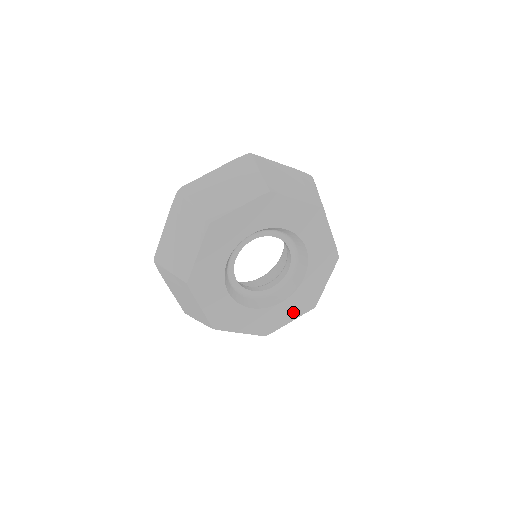
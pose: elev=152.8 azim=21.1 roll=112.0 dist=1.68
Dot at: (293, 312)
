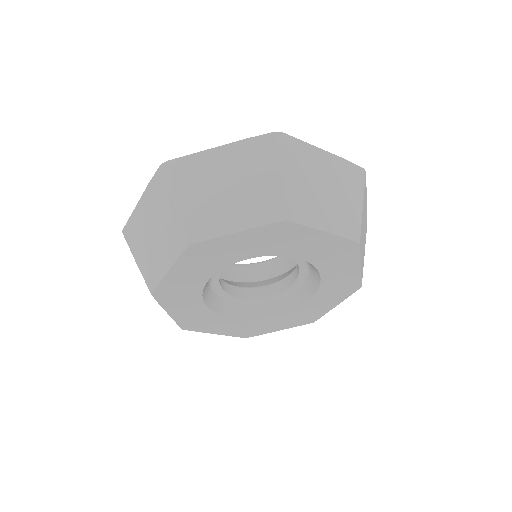
Dot at: (332, 300)
